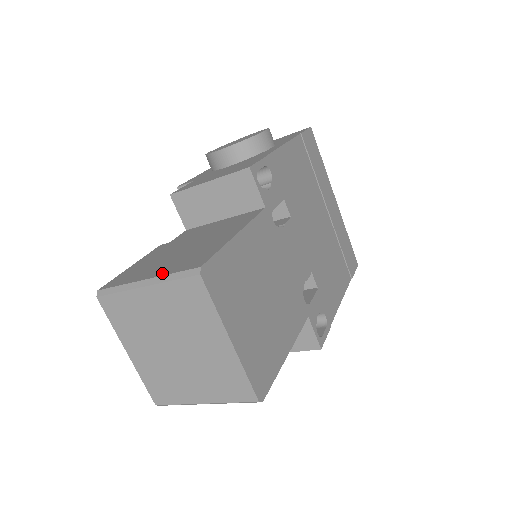
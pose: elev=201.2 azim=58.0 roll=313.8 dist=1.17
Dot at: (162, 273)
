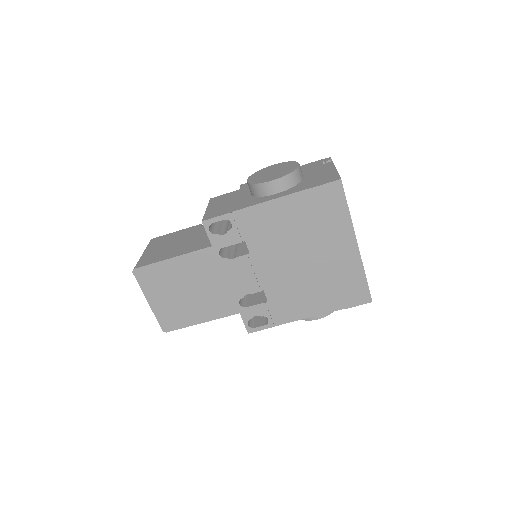
Dot at: (143, 256)
